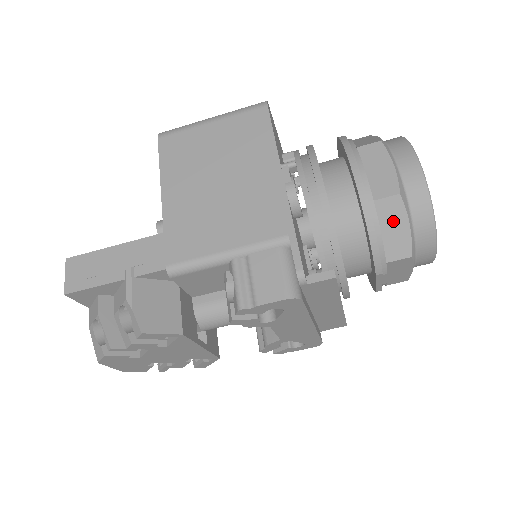
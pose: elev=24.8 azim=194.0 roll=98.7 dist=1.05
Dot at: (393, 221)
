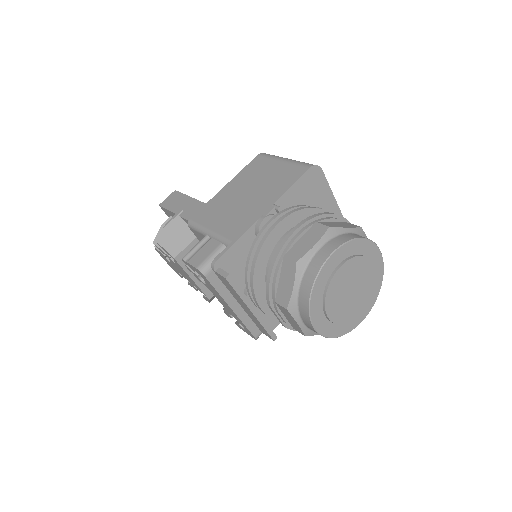
Dot at: (287, 277)
